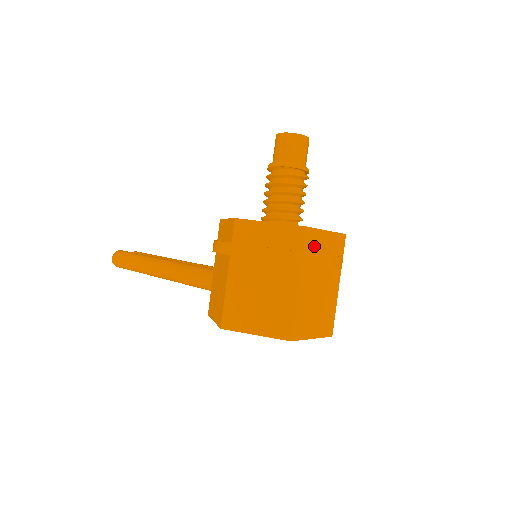
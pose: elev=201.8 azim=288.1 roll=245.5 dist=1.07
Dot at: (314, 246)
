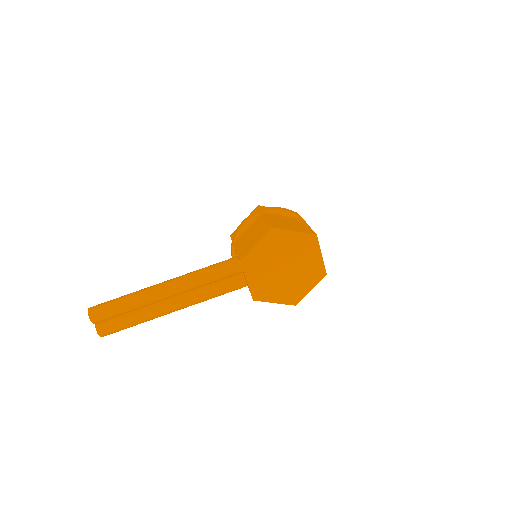
Dot at: occluded
